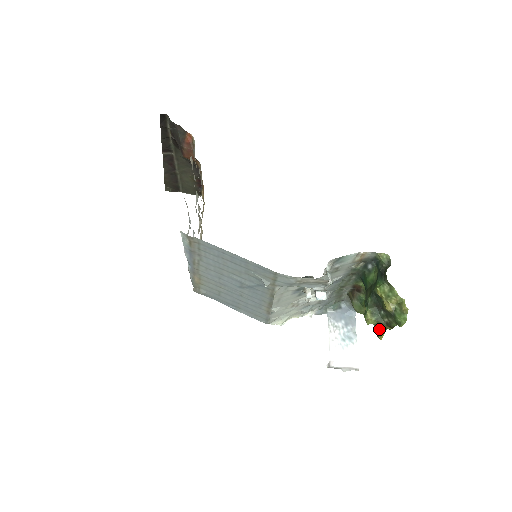
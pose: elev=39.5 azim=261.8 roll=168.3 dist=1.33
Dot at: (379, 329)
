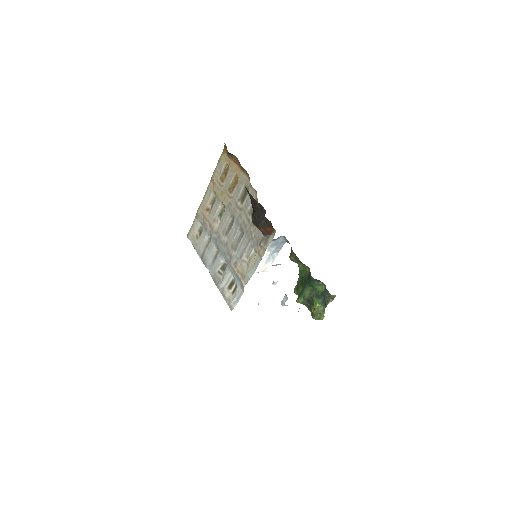
Dot at: occluded
